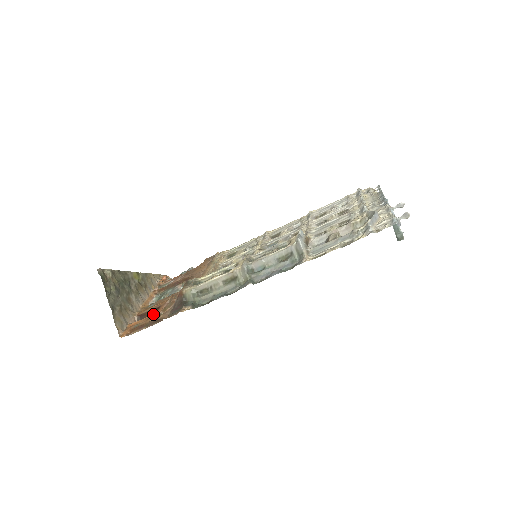
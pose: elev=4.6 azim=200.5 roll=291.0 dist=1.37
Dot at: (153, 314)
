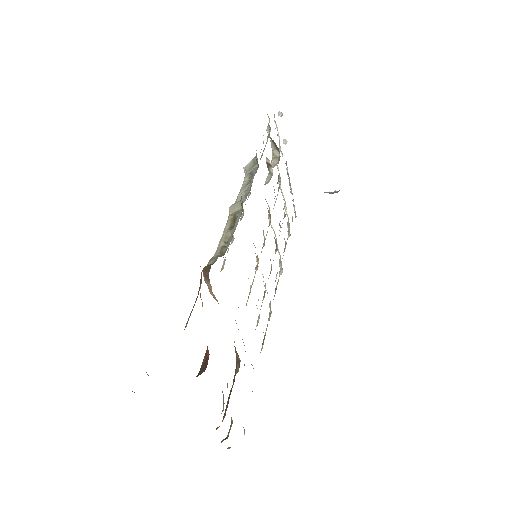
Dot at: occluded
